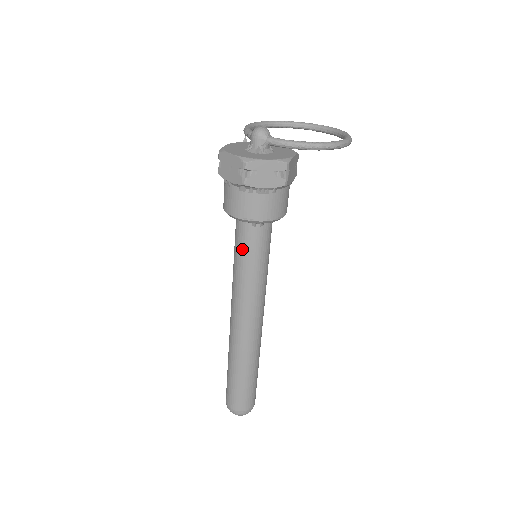
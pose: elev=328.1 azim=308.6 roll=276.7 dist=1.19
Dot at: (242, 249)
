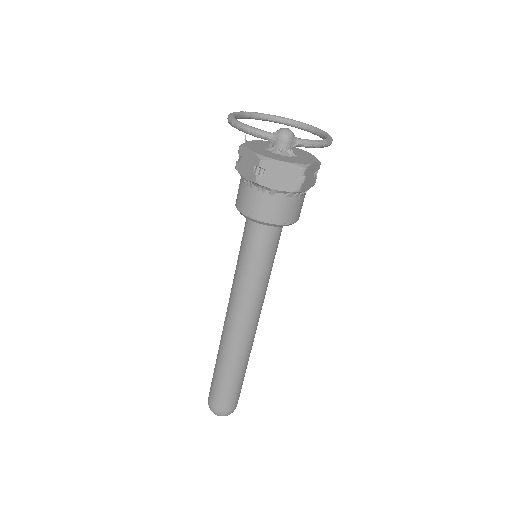
Dot at: (264, 253)
